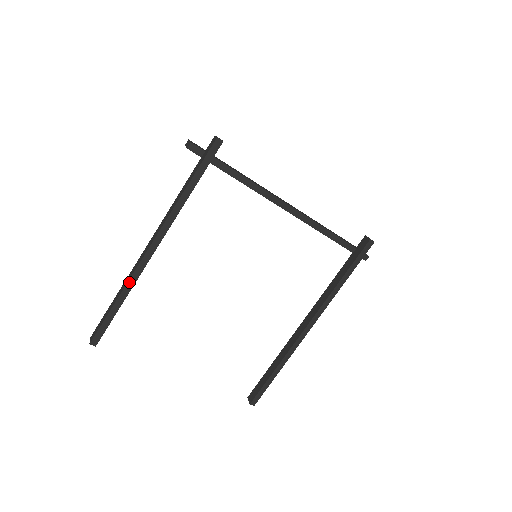
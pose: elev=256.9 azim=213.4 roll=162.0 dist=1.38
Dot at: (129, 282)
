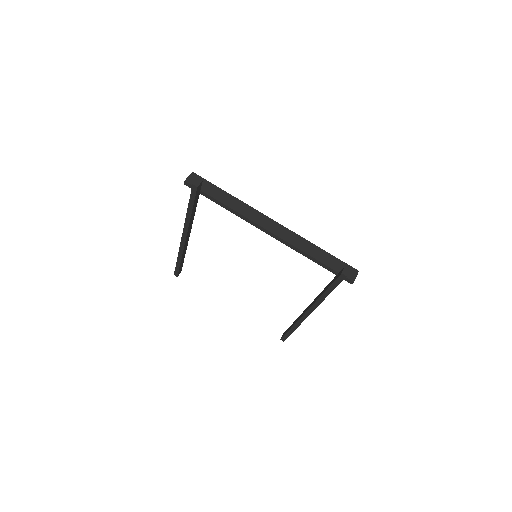
Dot at: (179, 252)
